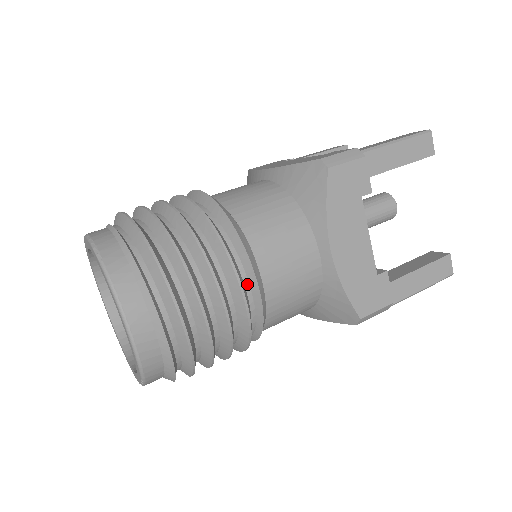
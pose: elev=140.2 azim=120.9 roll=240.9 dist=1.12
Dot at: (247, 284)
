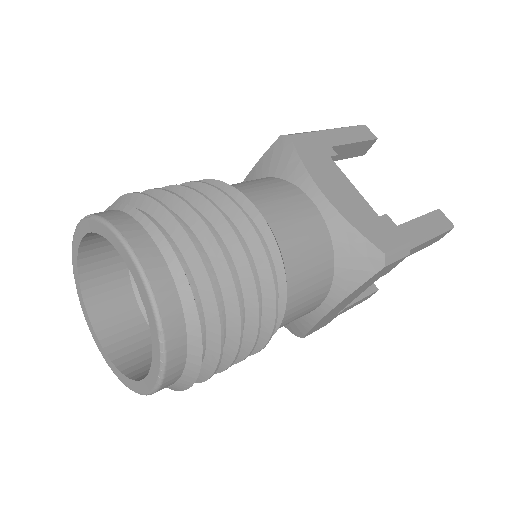
Dot at: occluded
